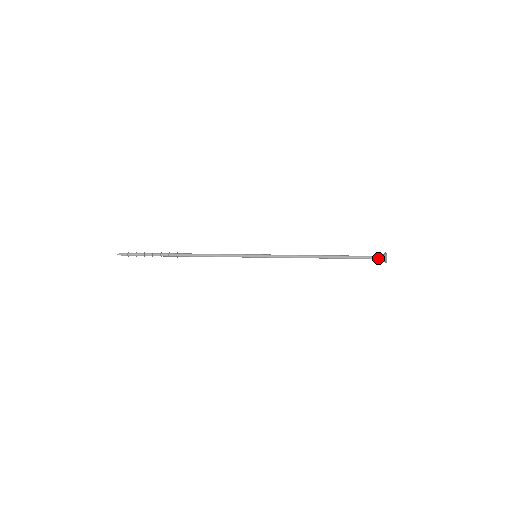
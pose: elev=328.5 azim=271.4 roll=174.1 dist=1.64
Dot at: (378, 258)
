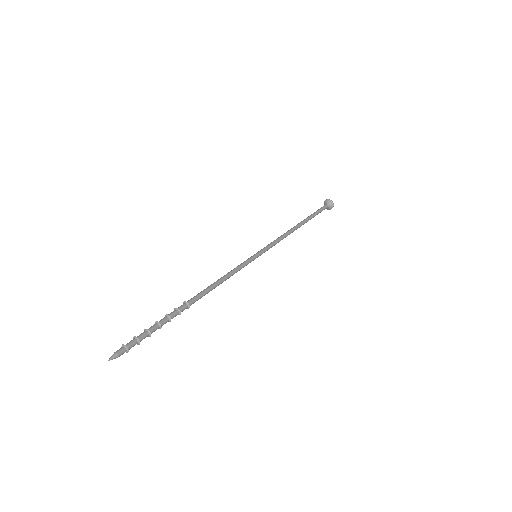
Dot at: (327, 207)
